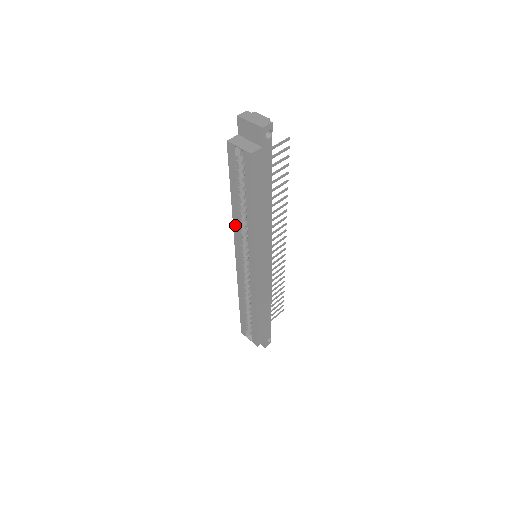
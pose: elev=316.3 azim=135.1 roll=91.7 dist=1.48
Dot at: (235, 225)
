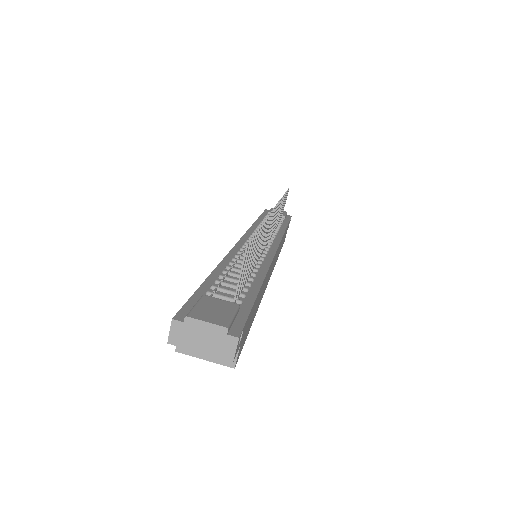
Dot at: occluded
